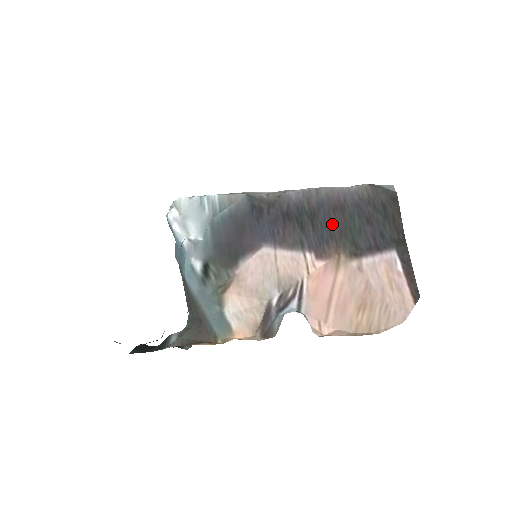
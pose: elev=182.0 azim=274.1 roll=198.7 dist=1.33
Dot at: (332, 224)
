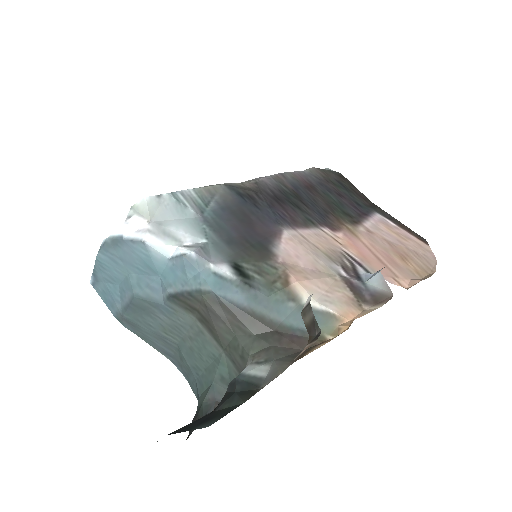
Dot at: (318, 201)
